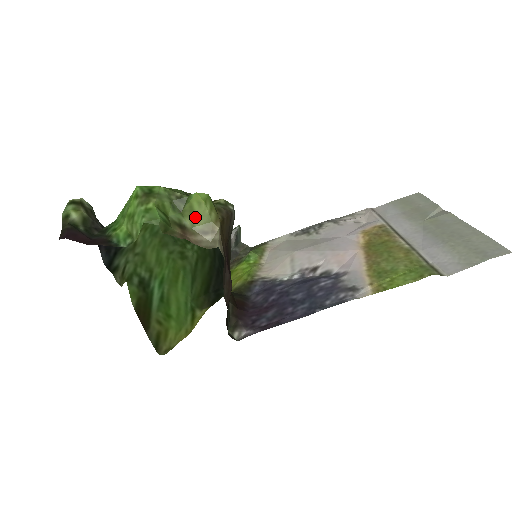
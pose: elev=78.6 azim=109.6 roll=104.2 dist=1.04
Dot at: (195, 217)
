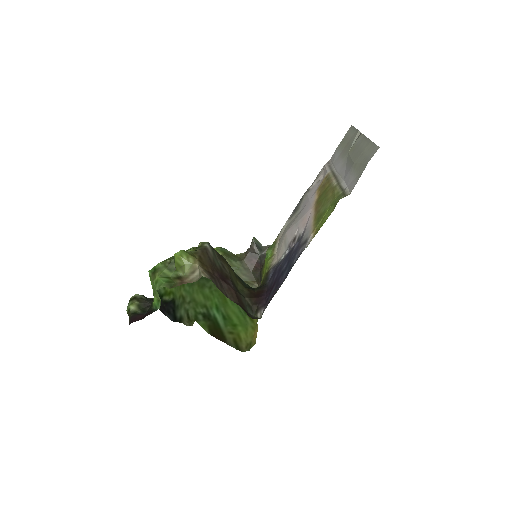
Dot at: (182, 268)
